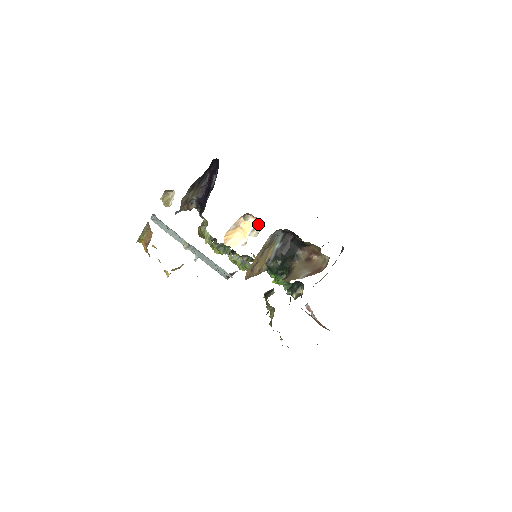
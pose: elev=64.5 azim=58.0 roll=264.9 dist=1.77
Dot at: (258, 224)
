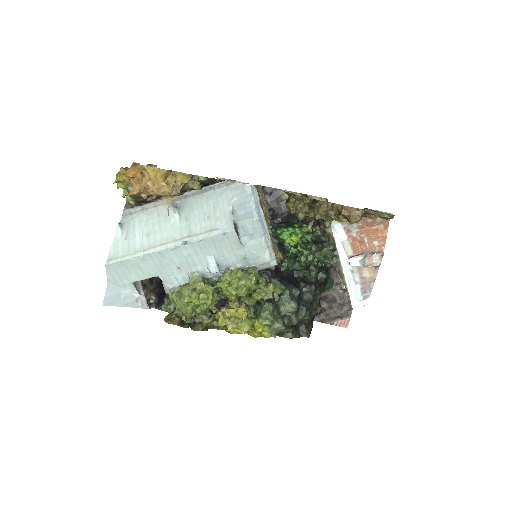
Dot at: (243, 182)
